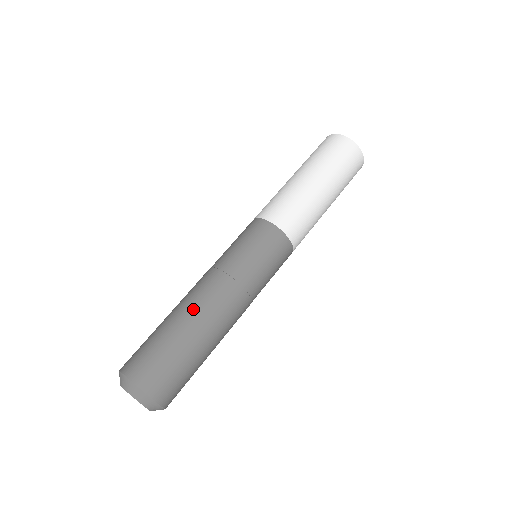
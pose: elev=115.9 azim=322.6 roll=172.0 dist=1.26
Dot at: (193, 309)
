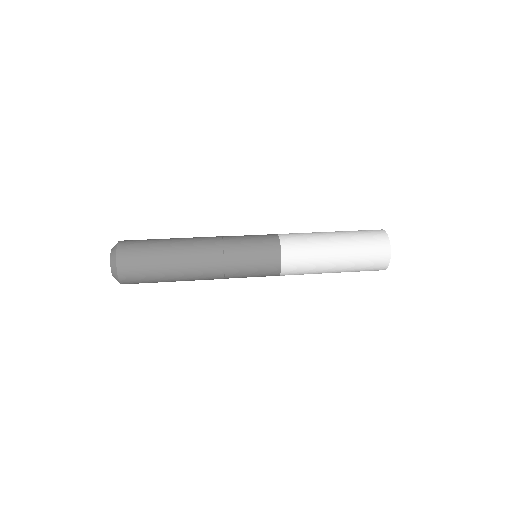
Dot at: (185, 252)
